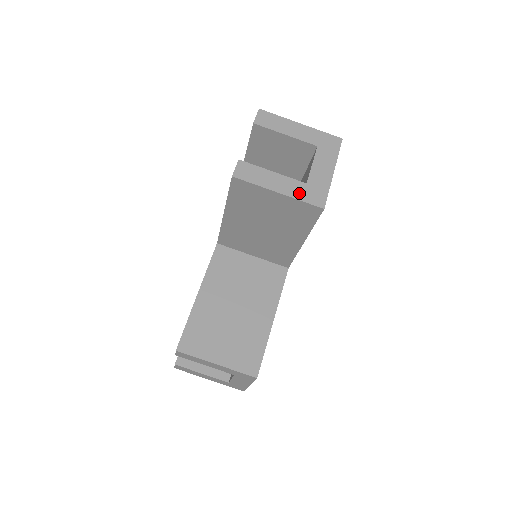
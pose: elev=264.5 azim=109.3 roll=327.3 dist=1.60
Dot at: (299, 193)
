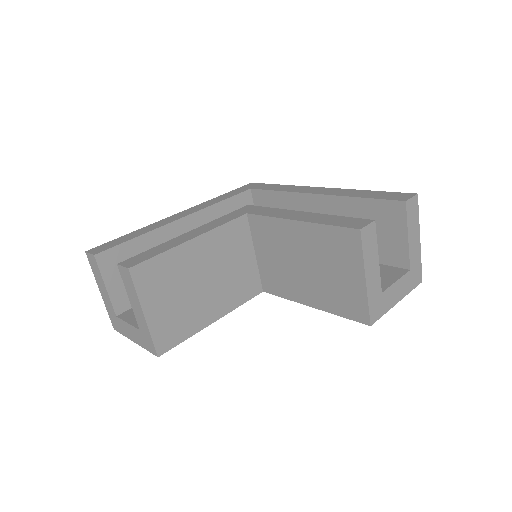
Dot at: (373, 295)
